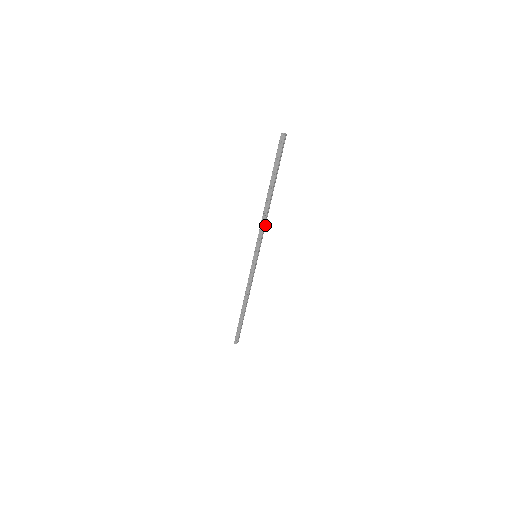
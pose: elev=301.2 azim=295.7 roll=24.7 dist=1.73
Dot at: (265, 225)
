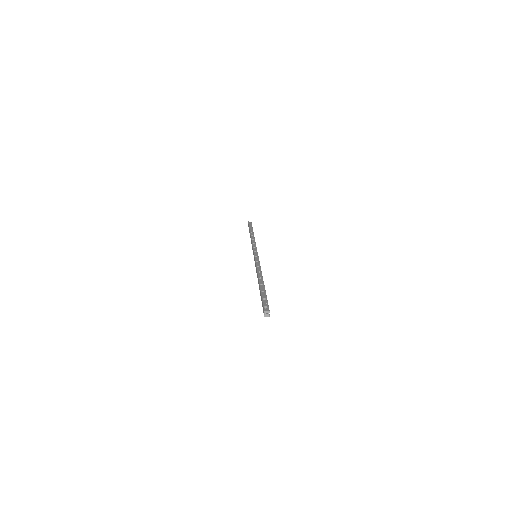
Dot at: occluded
